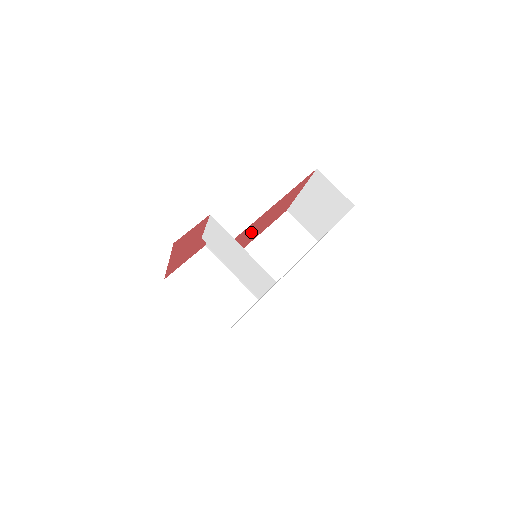
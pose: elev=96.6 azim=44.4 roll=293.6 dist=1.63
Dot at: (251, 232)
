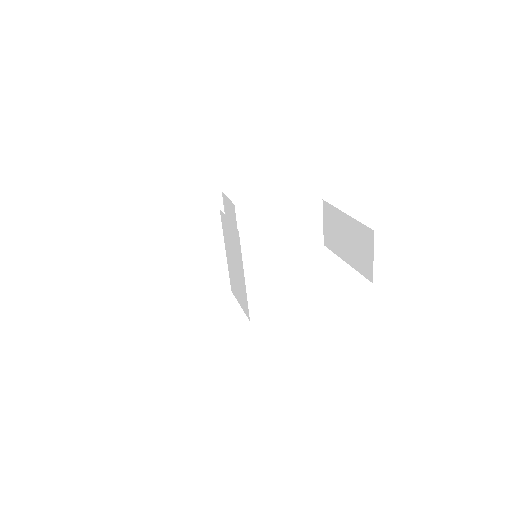
Dot at: occluded
